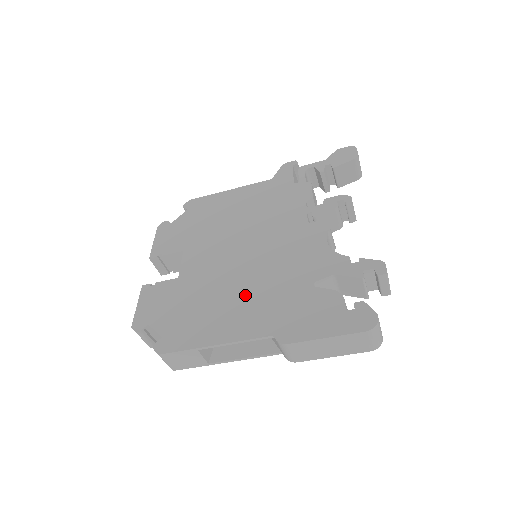
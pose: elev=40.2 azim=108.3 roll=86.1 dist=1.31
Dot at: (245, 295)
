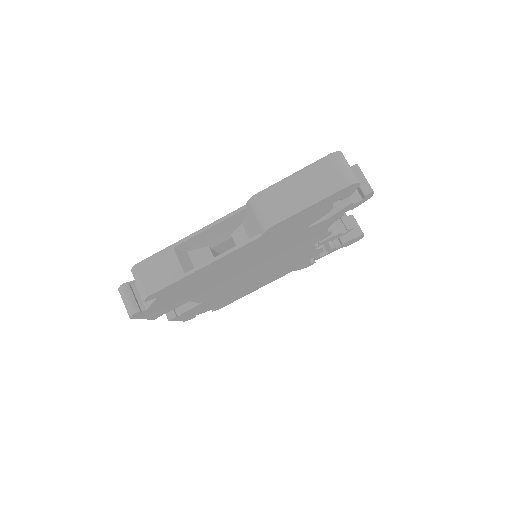
Dot at: occluded
